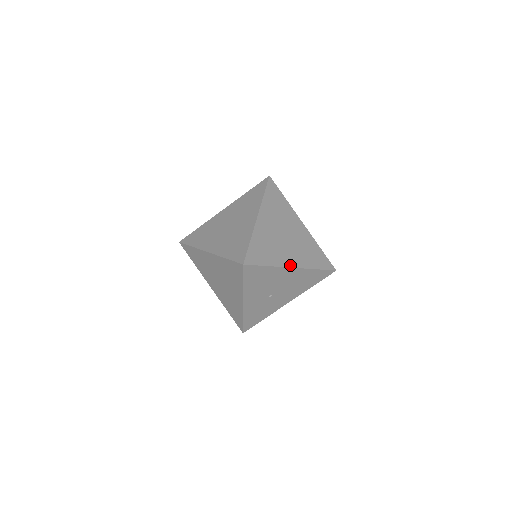
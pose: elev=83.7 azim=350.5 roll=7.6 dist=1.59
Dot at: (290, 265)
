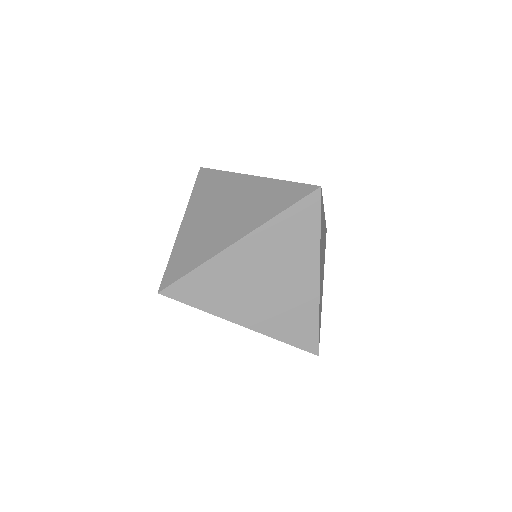
Dot at: (239, 321)
